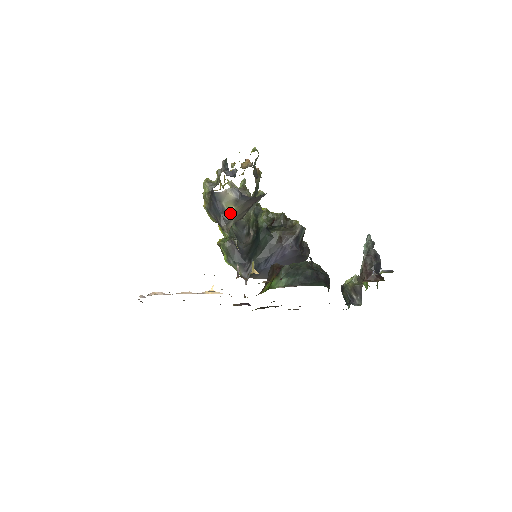
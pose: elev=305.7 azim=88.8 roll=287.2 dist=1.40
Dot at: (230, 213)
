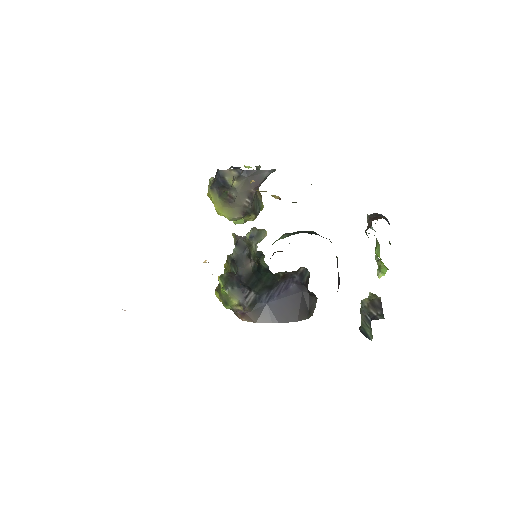
Dot at: (232, 185)
